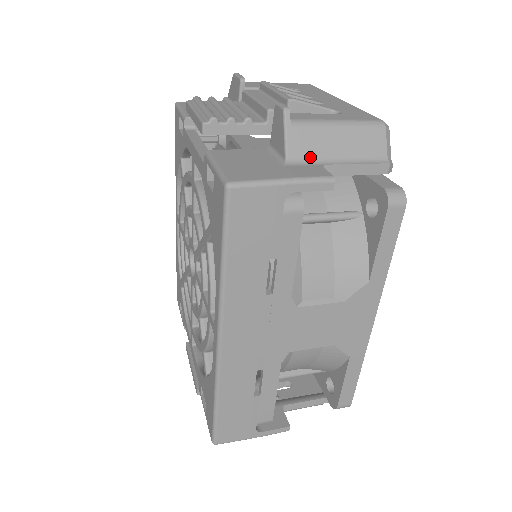
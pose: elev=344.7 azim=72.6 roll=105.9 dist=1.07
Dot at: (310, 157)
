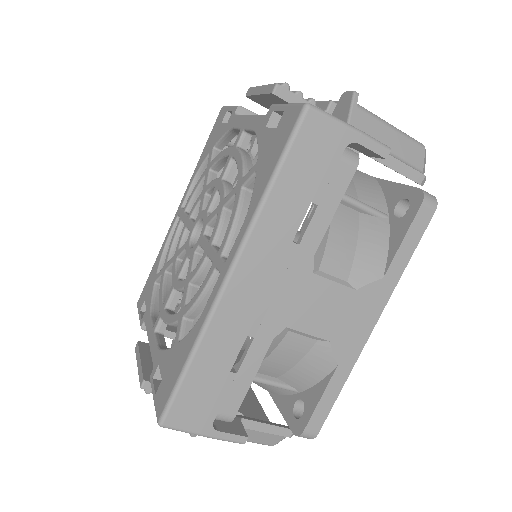
Dot at: occluded
